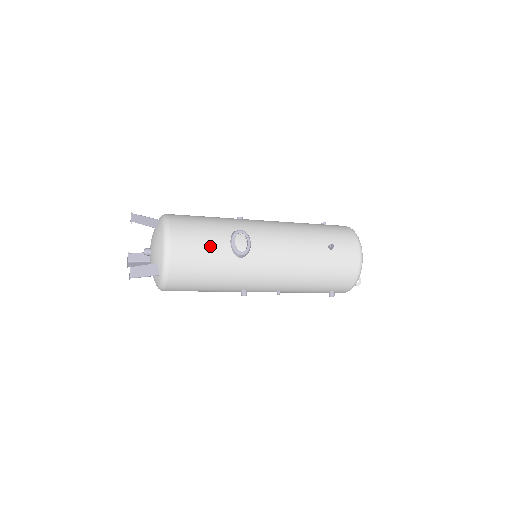
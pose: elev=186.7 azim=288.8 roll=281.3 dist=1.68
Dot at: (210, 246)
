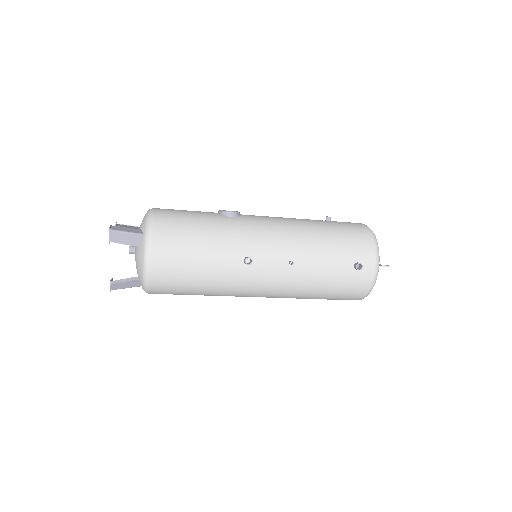
Dot at: (196, 212)
